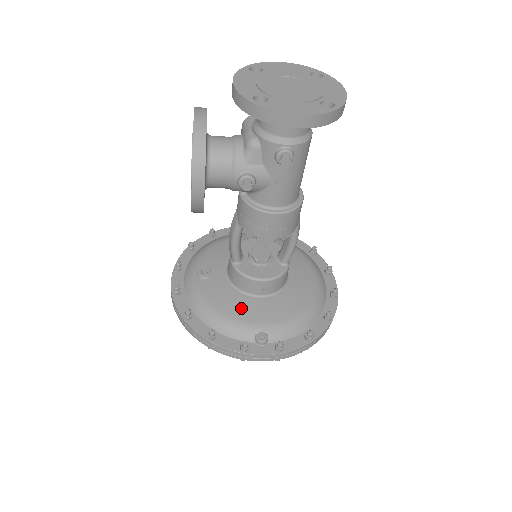
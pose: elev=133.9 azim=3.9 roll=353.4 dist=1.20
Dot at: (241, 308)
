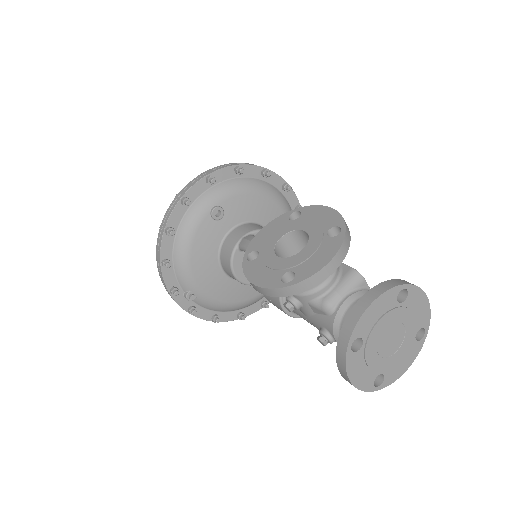
Dot at: (204, 268)
